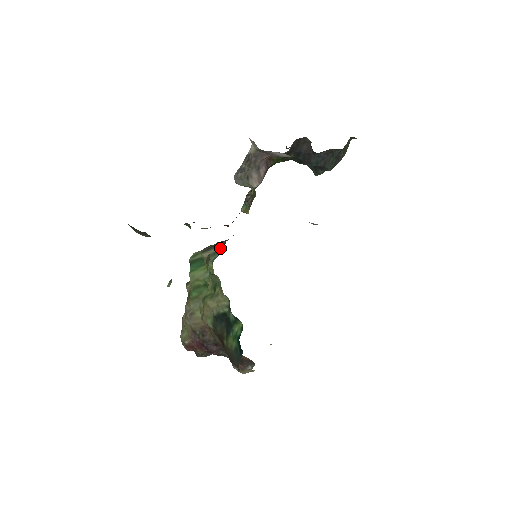
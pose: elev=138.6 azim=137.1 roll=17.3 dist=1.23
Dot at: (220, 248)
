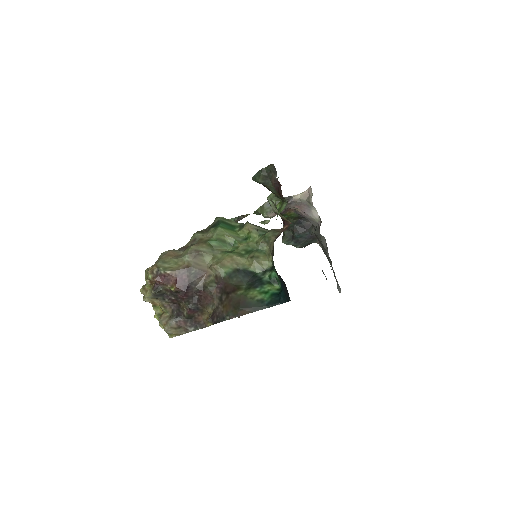
Dot at: occluded
